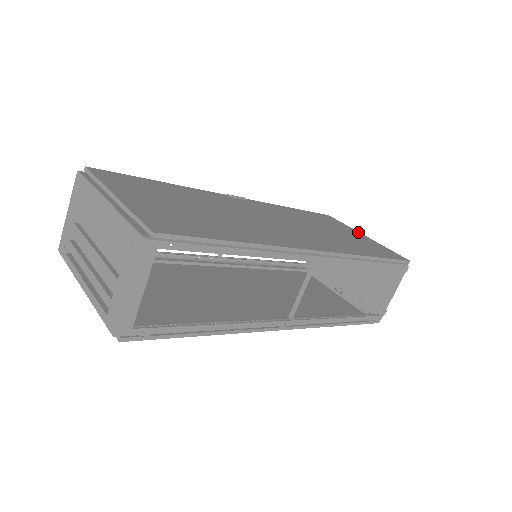
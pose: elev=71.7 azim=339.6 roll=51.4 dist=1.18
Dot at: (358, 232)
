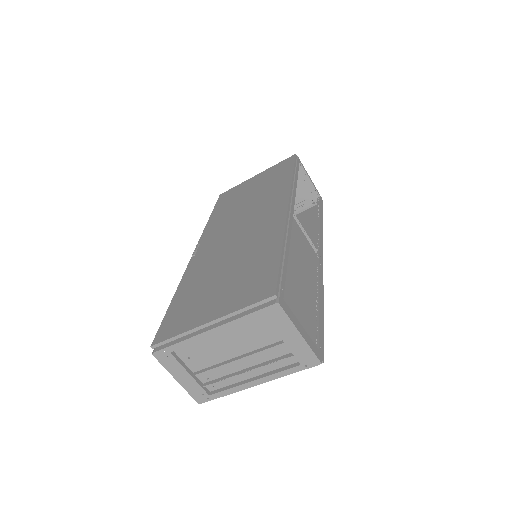
Dot at: (250, 179)
